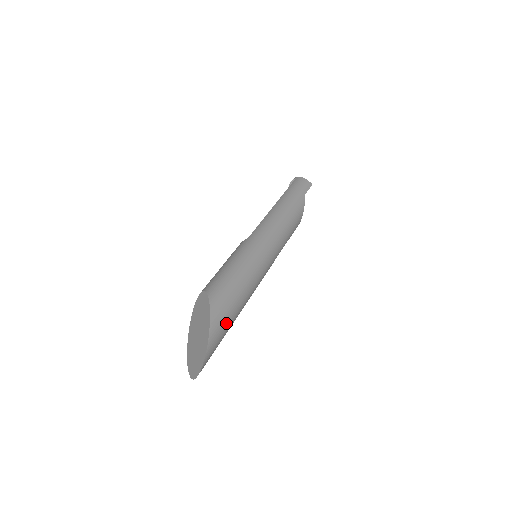
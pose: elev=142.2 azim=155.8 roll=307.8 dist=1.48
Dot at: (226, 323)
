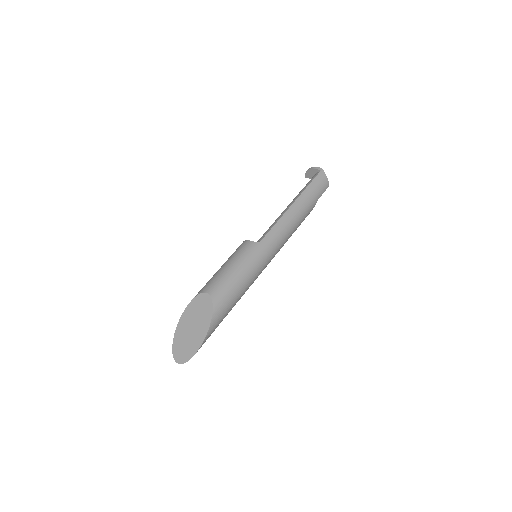
Dot at: occluded
